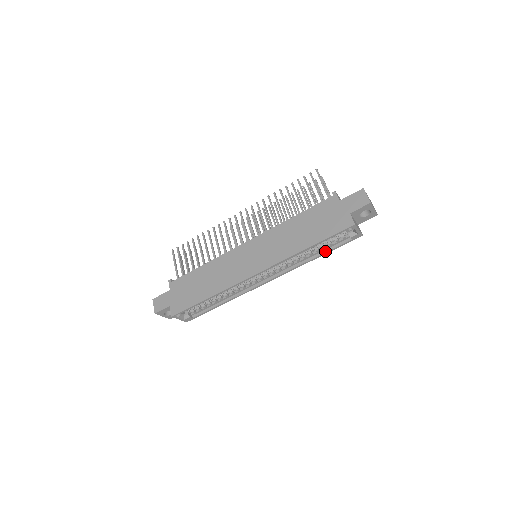
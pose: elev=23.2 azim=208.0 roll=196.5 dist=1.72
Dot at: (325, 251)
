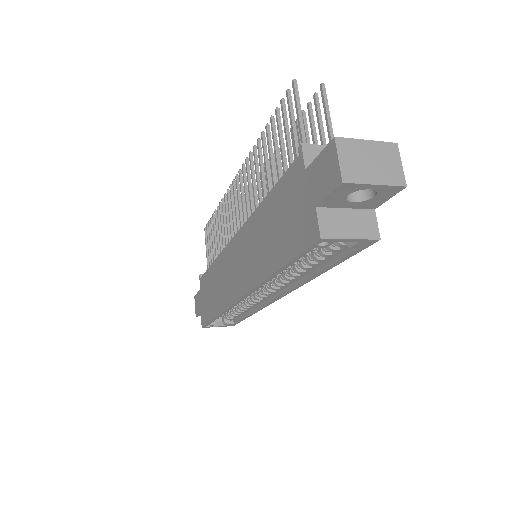
Dot at: (327, 264)
